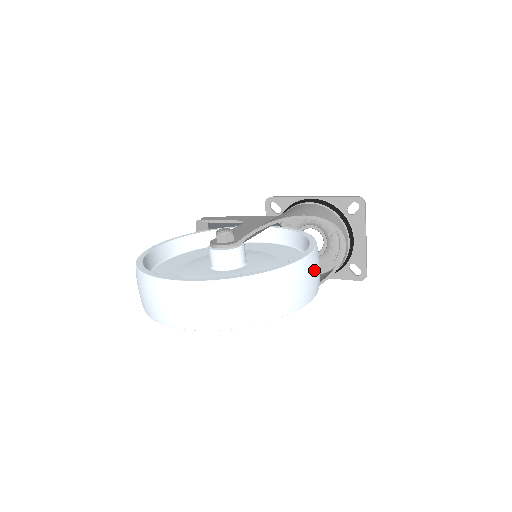
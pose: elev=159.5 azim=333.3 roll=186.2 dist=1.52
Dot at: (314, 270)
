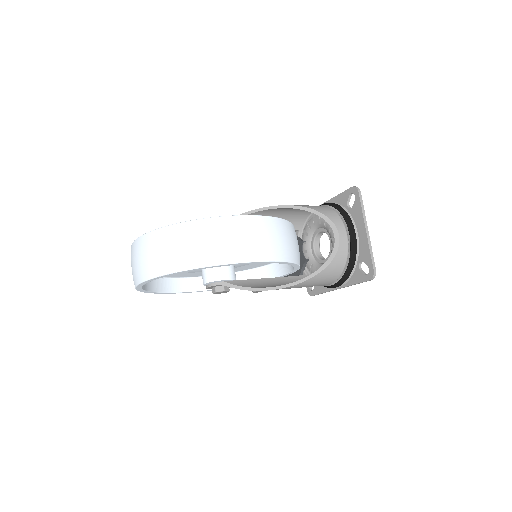
Dot at: (254, 232)
